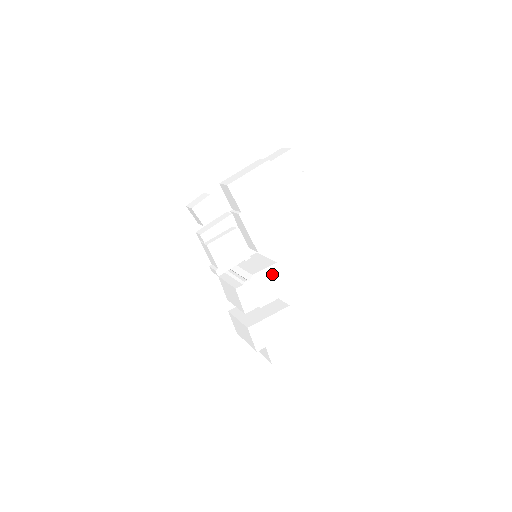
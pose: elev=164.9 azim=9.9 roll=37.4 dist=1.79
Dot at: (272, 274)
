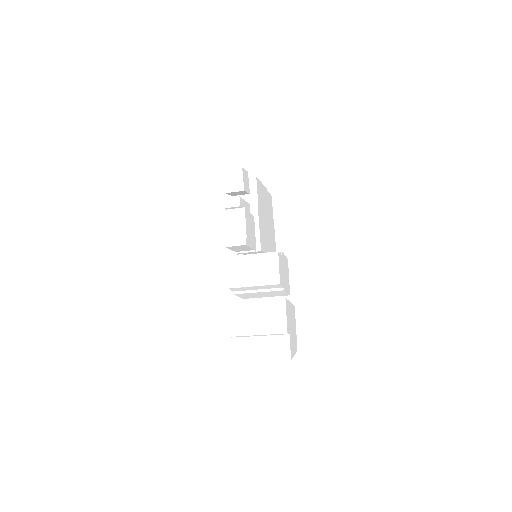
Dot at: (286, 266)
